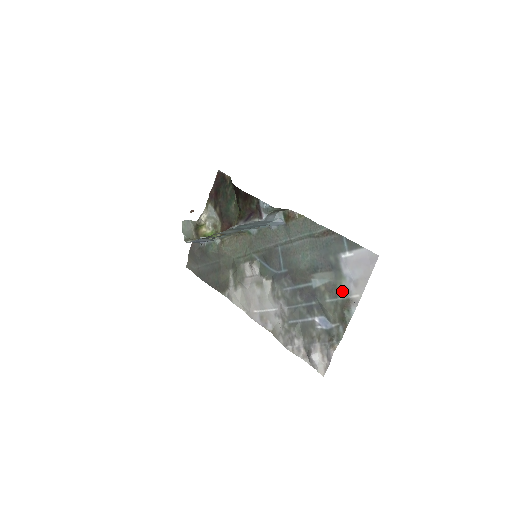
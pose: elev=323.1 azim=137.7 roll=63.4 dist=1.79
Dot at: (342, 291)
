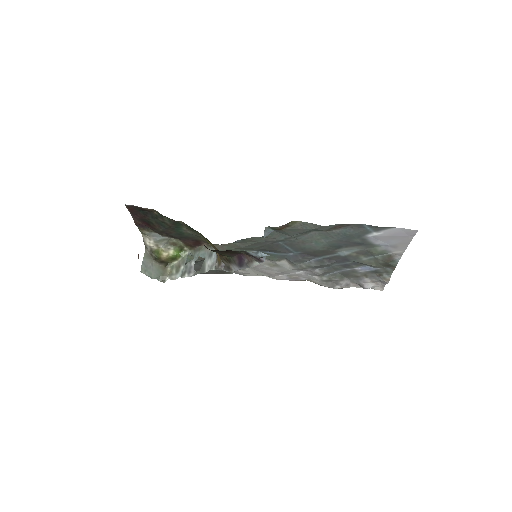
Dot at: (379, 253)
